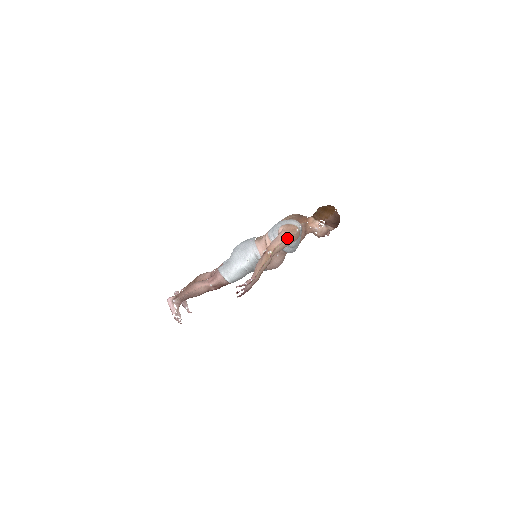
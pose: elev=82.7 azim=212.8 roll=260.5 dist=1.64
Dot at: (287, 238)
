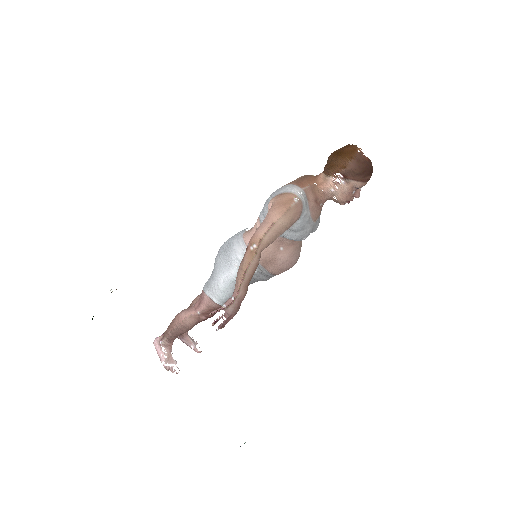
Dot at: (279, 217)
